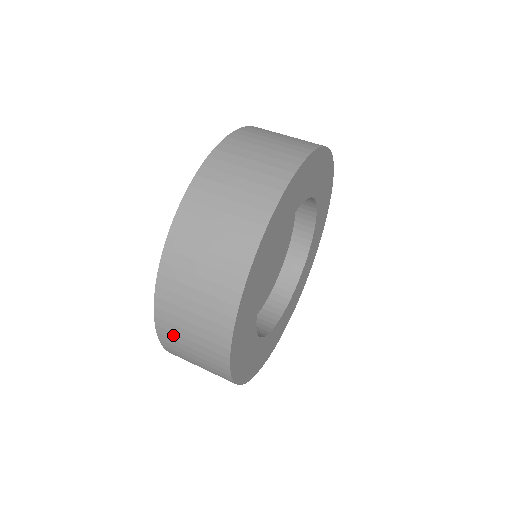
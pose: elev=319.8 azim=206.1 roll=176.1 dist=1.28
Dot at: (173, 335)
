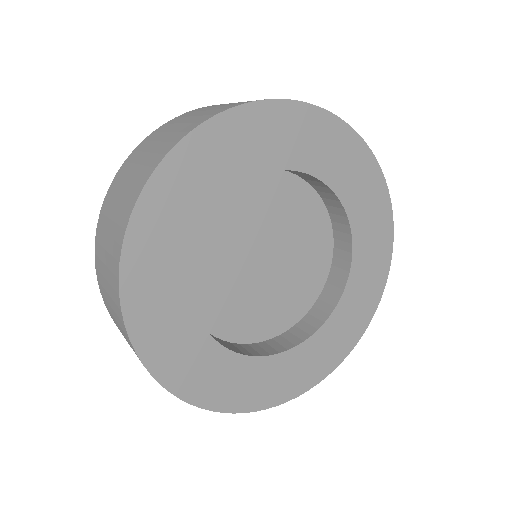
Dot at: (117, 326)
